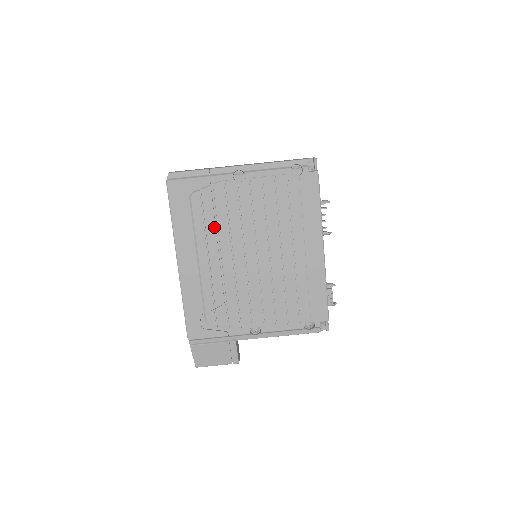
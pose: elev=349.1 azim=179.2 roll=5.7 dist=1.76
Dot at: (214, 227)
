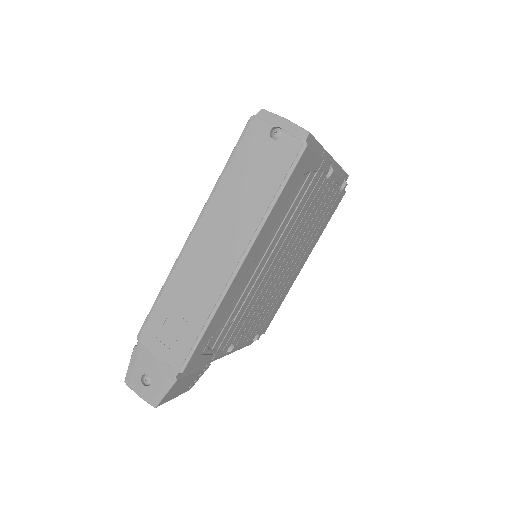
Dot at: (286, 224)
